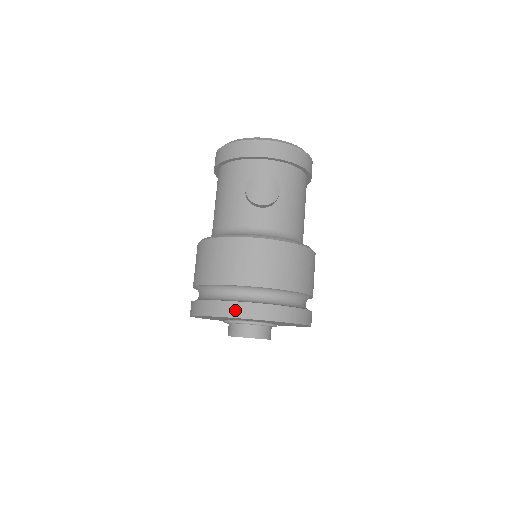
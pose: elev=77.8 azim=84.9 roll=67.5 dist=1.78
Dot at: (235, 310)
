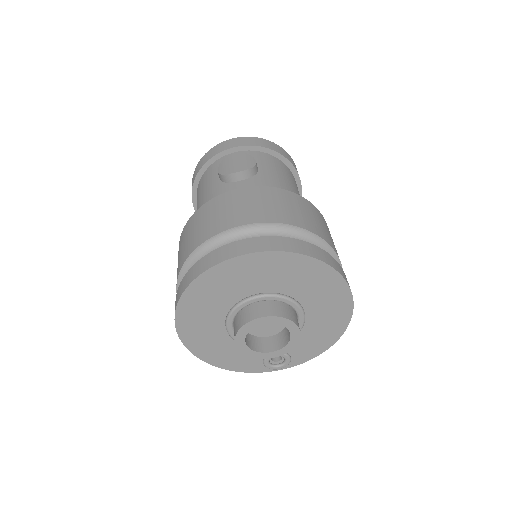
Dot at: (221, 255)
